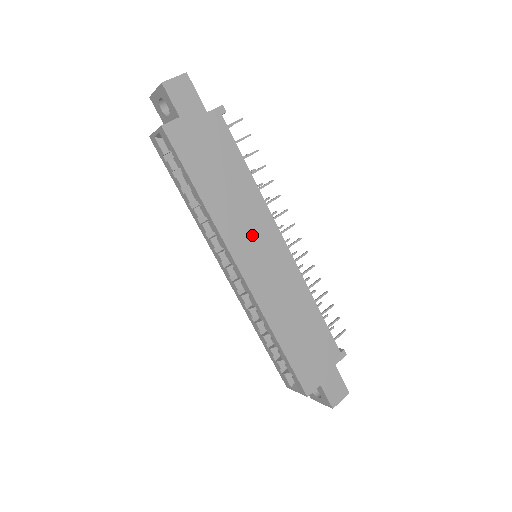
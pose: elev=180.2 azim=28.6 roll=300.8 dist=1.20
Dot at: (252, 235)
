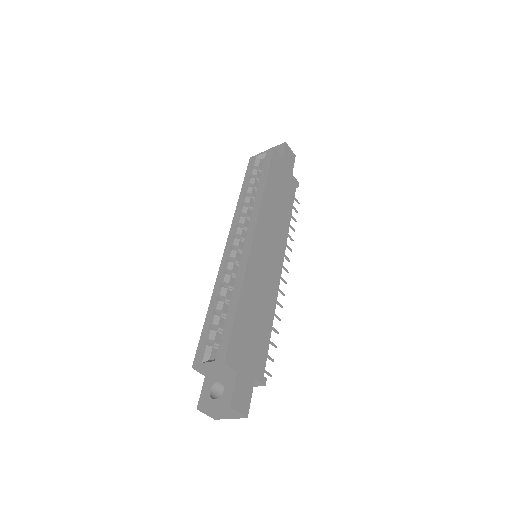
Dot at: (272, 234)
